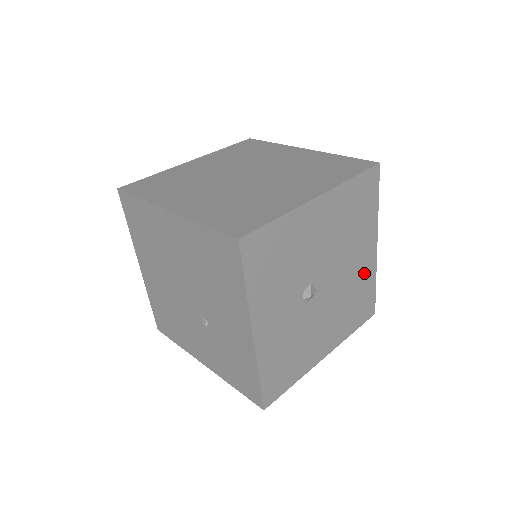
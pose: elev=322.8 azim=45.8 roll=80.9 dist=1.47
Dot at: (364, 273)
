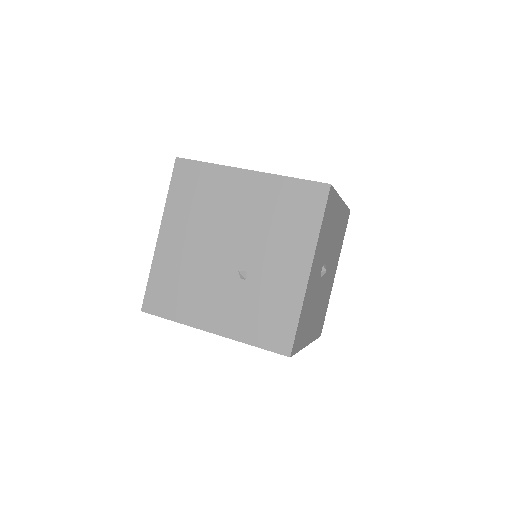
Dot at: (329, 289)
